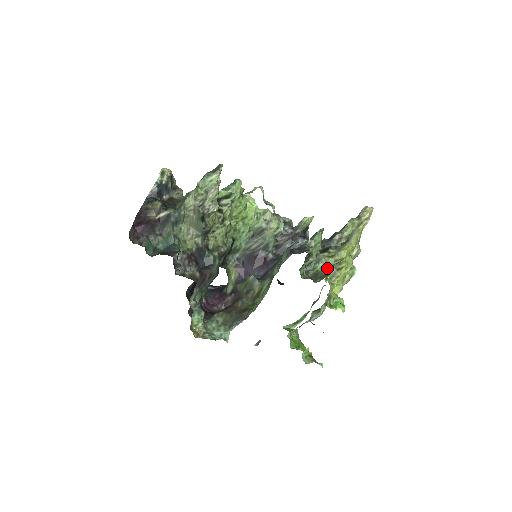
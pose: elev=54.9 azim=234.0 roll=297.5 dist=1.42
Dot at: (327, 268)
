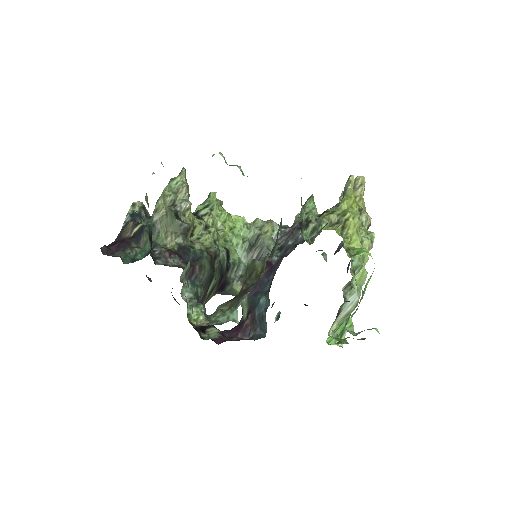
Dot at: (332, 226)
